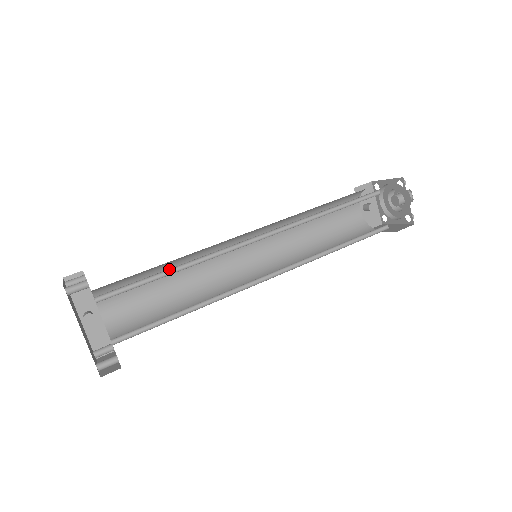
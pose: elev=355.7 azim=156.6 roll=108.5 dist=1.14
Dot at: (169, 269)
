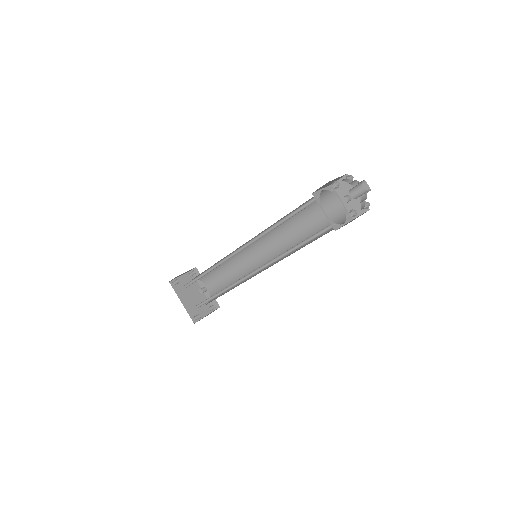
Dot at: (207, 271)
